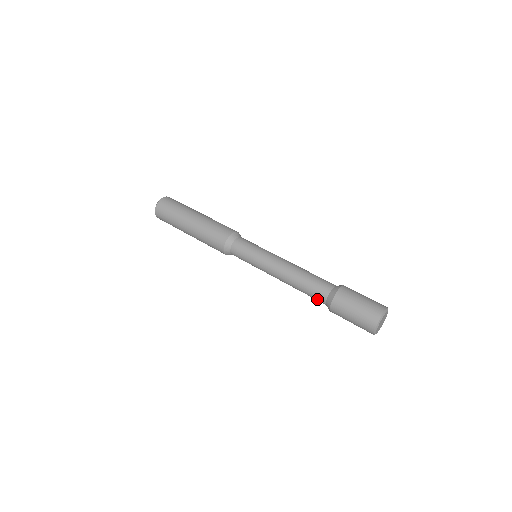
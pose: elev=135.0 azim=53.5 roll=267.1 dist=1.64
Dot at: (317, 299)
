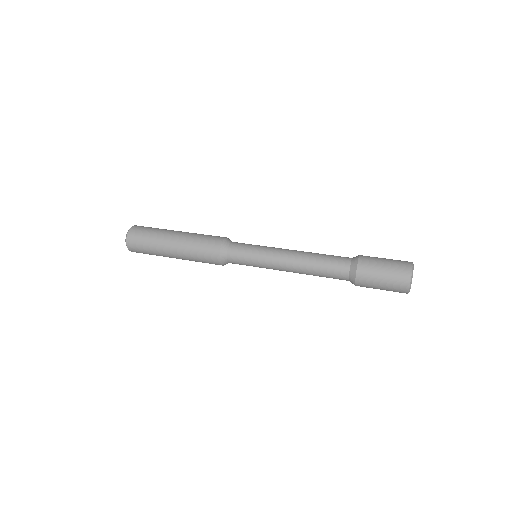
Dot at: occluded
